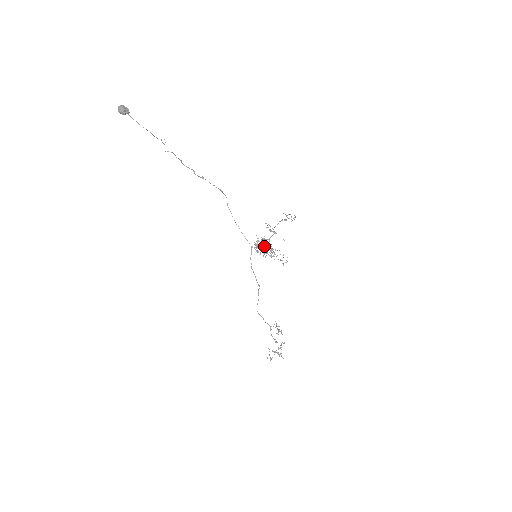
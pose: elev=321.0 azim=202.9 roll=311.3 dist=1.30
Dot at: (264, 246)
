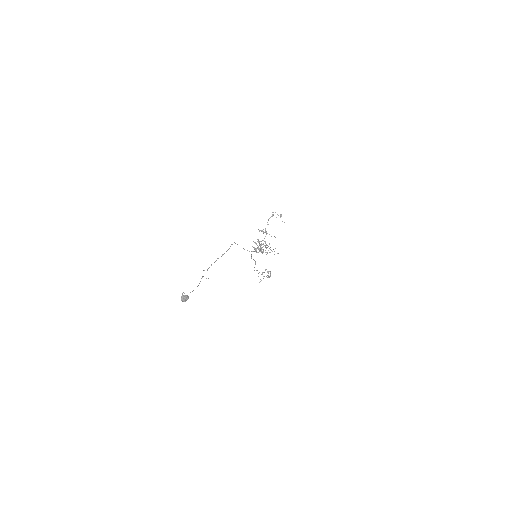
Dot at: (261, 248)
